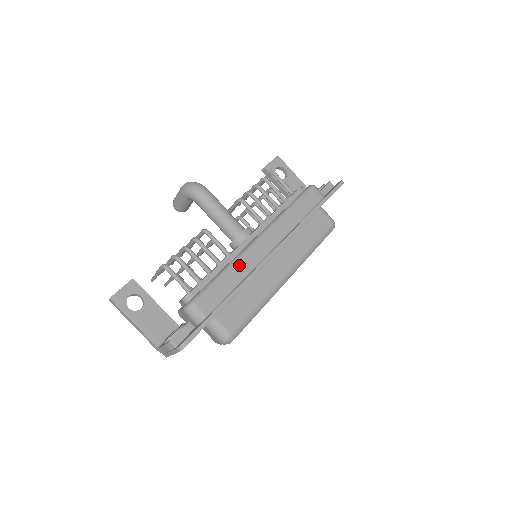
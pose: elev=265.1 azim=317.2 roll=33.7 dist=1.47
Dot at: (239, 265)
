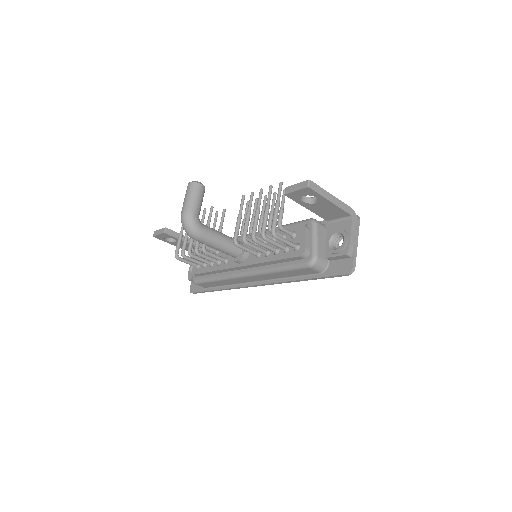
Dot at: (226, 281)
